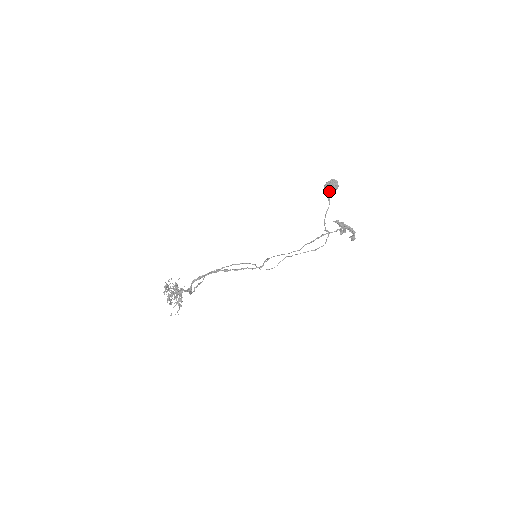
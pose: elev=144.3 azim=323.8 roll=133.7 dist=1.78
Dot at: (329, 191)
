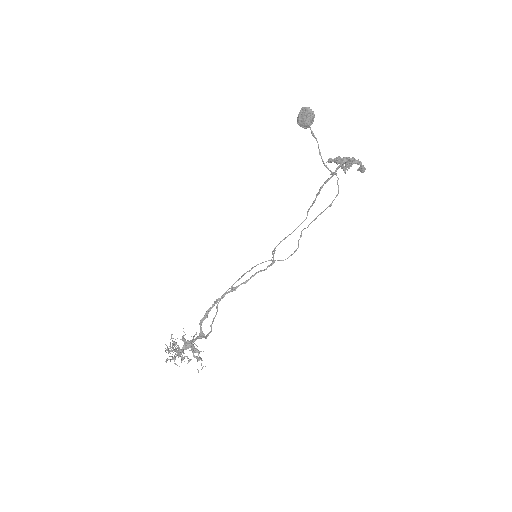
Dot at: (306, 125)
